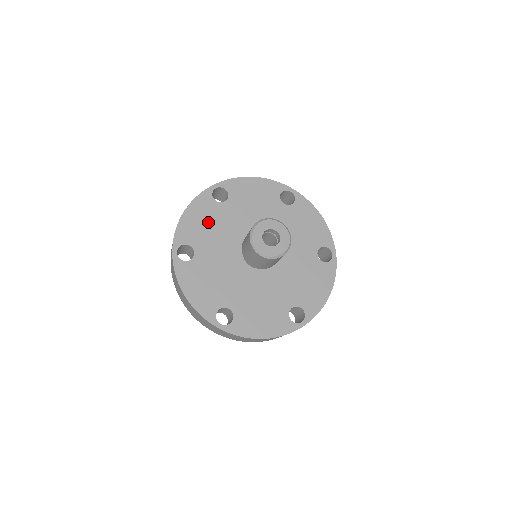
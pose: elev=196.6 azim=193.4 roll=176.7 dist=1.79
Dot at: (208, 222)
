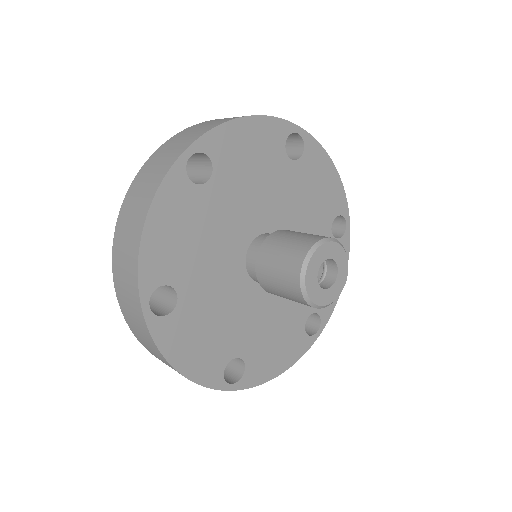
Dot at: (256, 162)
